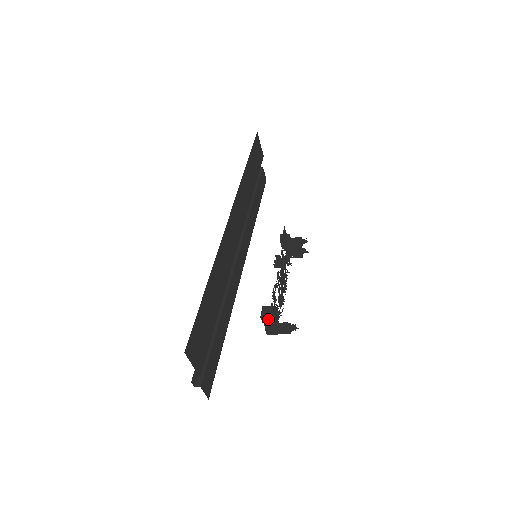
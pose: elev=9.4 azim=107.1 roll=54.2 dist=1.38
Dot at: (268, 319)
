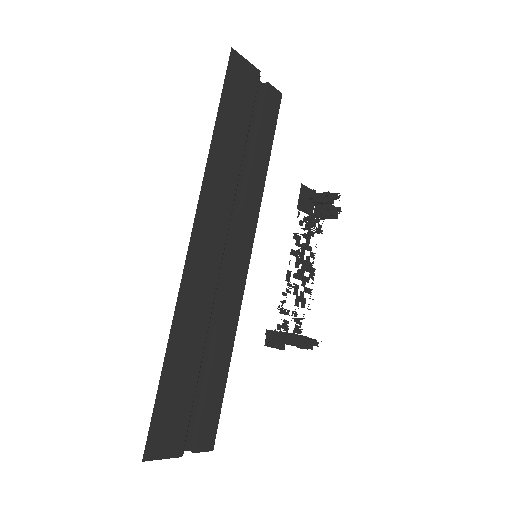
Dot at: (274, 347)
